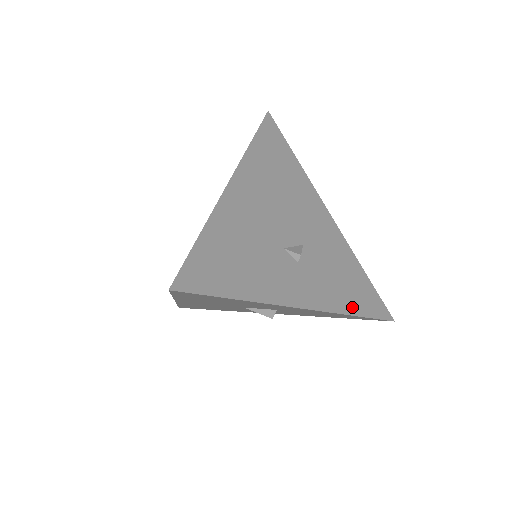
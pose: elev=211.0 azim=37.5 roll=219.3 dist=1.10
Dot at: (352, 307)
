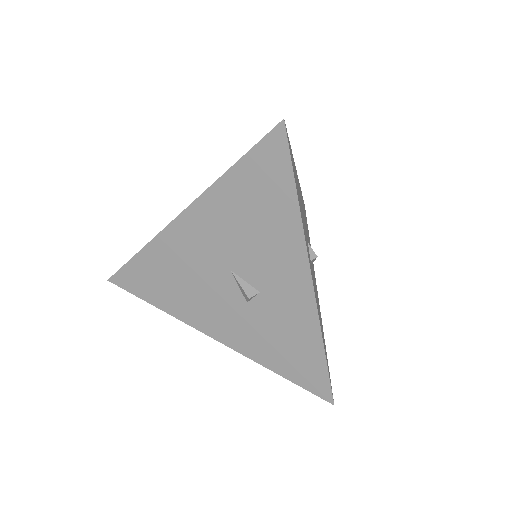
Dot at: (323, 341)
